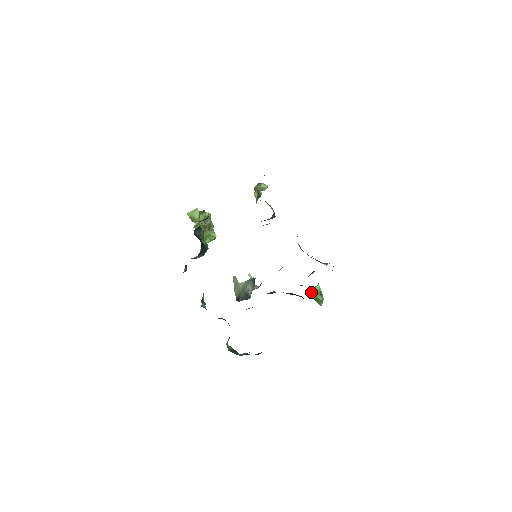
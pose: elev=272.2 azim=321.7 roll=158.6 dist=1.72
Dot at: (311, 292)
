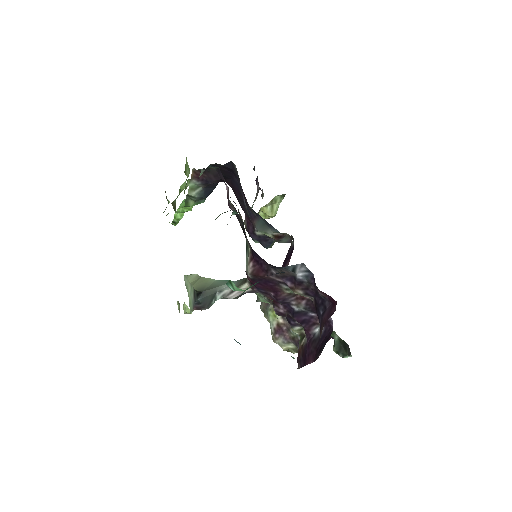
Dot at: occluded
